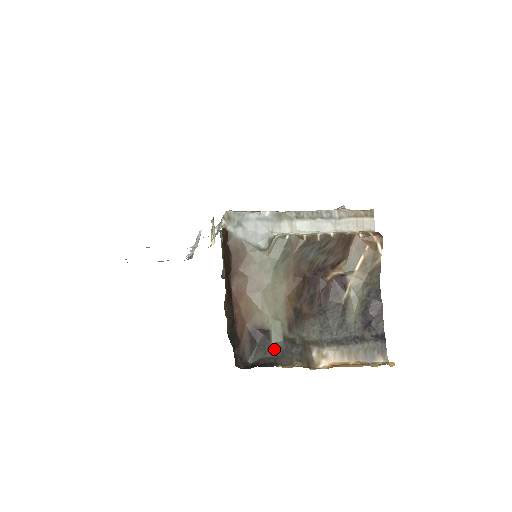
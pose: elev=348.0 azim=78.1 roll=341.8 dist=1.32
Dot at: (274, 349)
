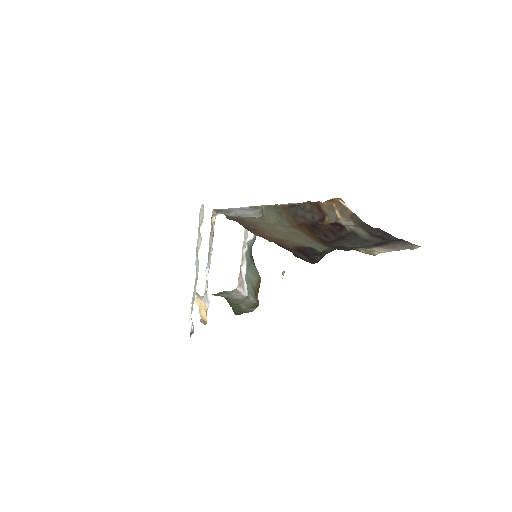
Dot at: (326, 251)
